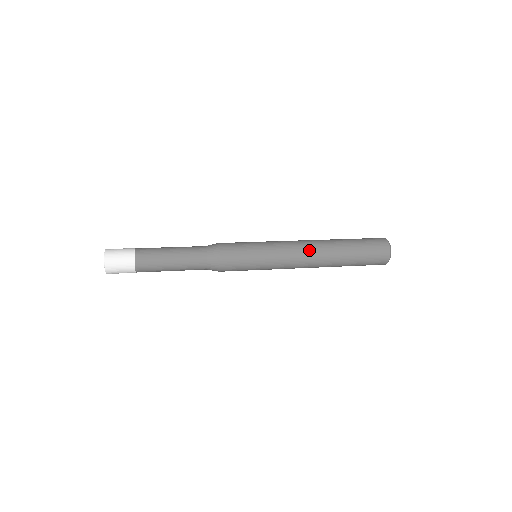
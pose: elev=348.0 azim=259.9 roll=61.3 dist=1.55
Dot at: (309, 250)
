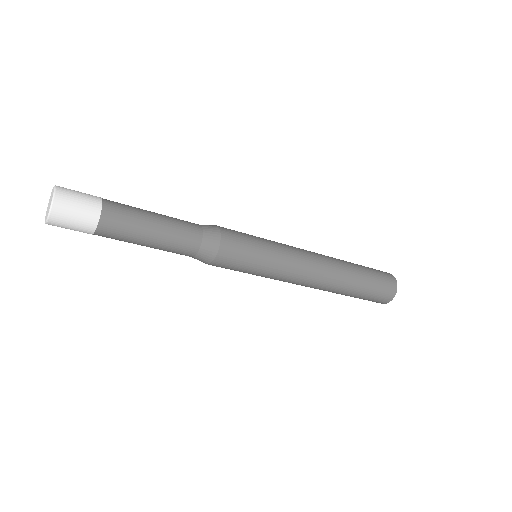
Dot at: occluded
